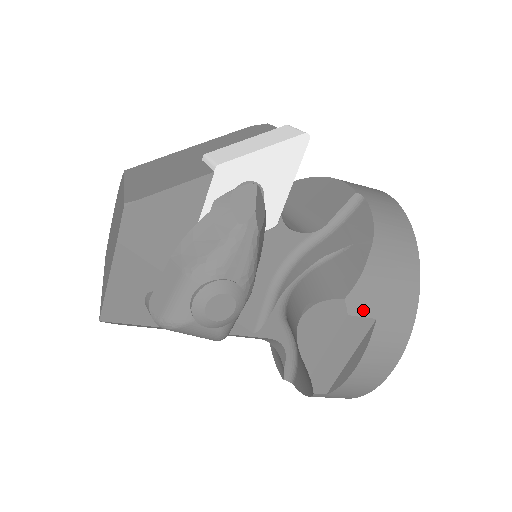
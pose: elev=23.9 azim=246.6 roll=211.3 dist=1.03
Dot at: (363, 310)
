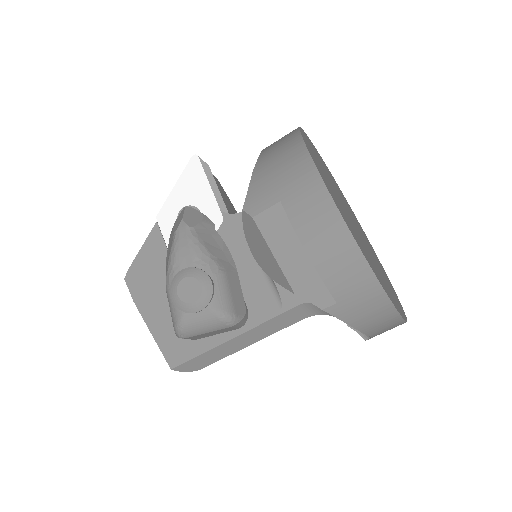
Dot at: (263, 205)
